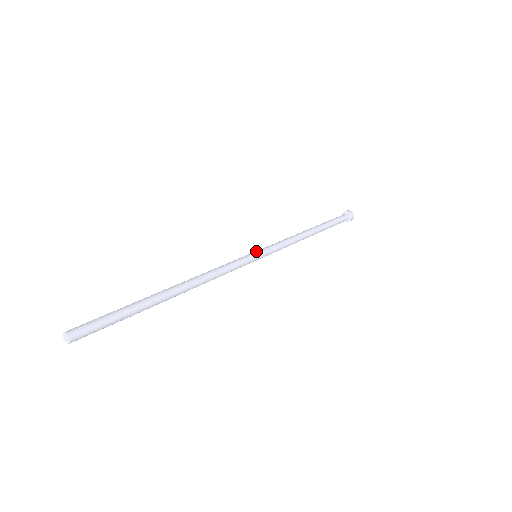
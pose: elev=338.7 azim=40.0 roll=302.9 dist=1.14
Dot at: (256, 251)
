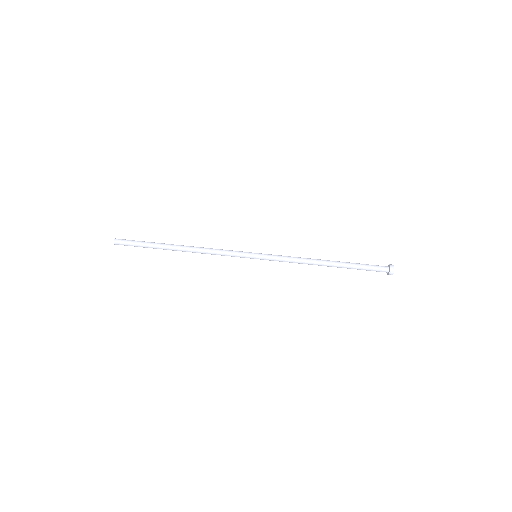
Dot at: (257, 256)
